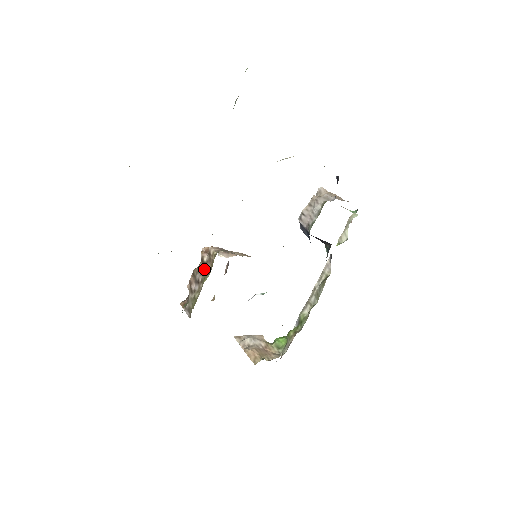
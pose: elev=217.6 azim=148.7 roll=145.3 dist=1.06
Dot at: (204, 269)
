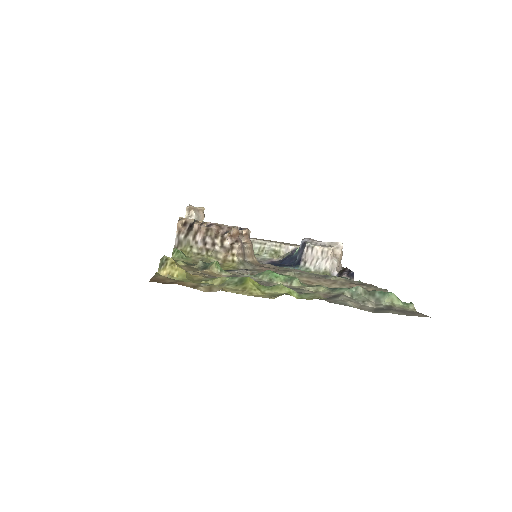
Dot at: (218, 248)
